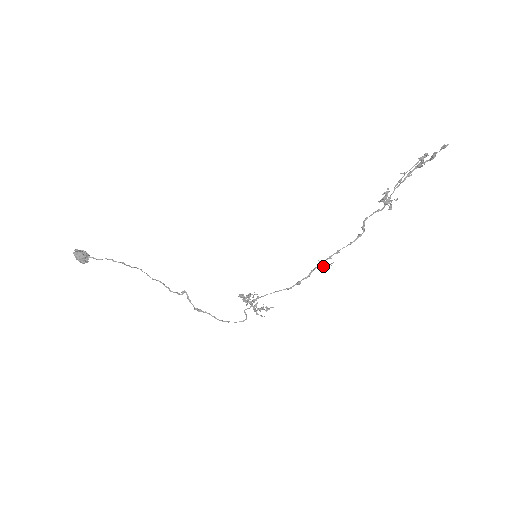
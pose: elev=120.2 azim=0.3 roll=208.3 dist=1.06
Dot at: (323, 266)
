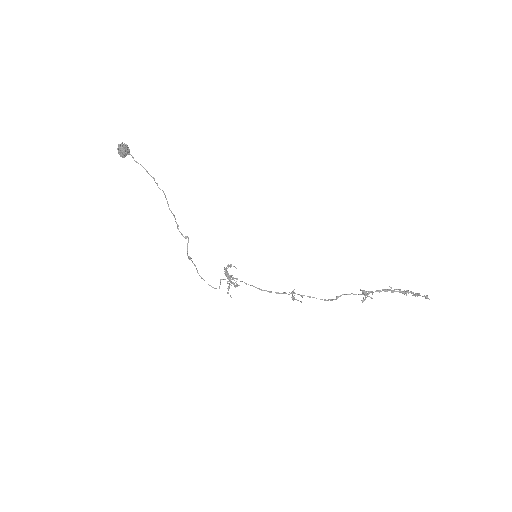
Dot at: (293, 300)
